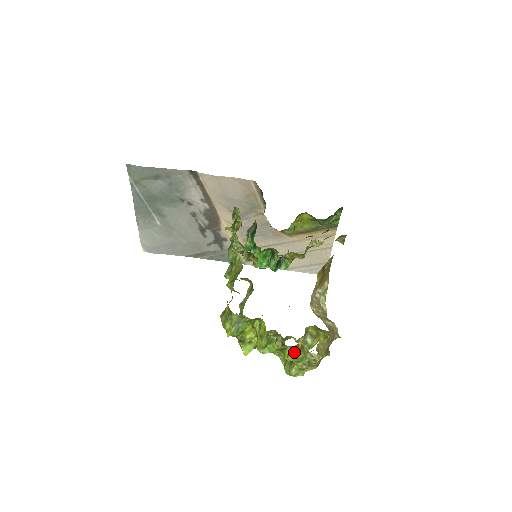
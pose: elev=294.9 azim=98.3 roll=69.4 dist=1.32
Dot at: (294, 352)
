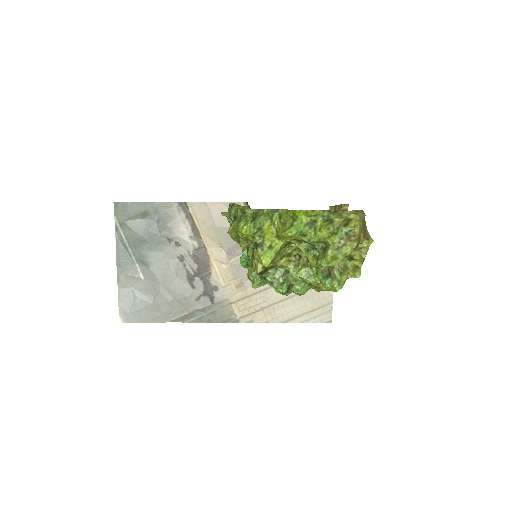
Dot at: (327, 221)
